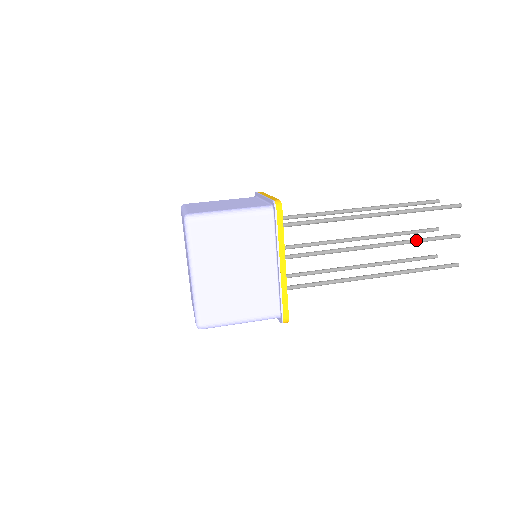
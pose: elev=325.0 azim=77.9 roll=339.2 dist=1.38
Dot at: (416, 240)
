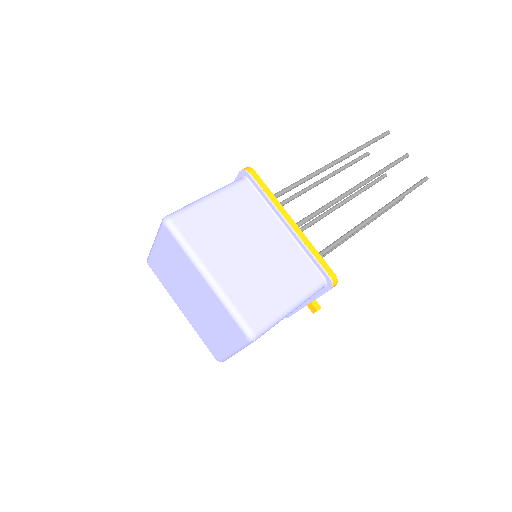
Dot at: (380, 171)
